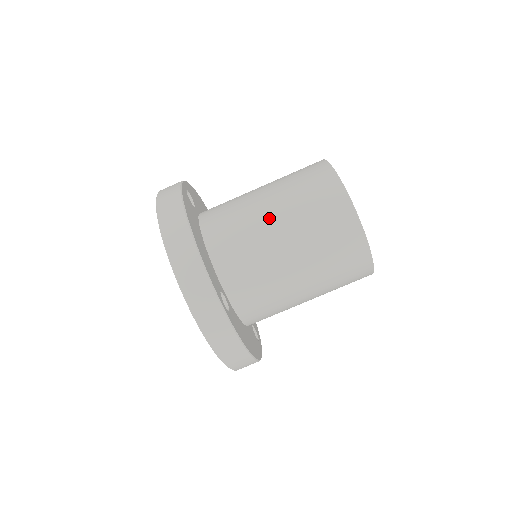
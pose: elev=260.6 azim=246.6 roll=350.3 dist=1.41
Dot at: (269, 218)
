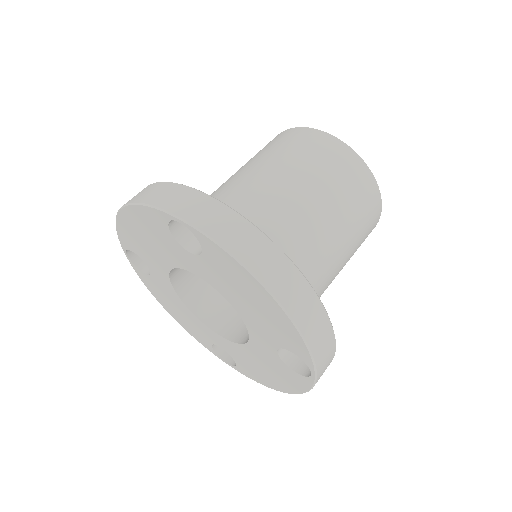
Dot at: (230, 178)
